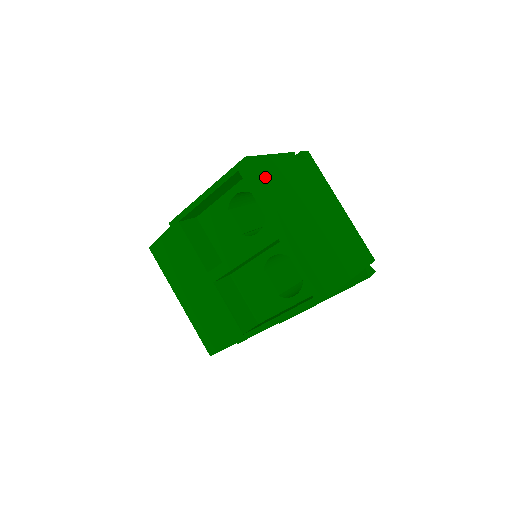
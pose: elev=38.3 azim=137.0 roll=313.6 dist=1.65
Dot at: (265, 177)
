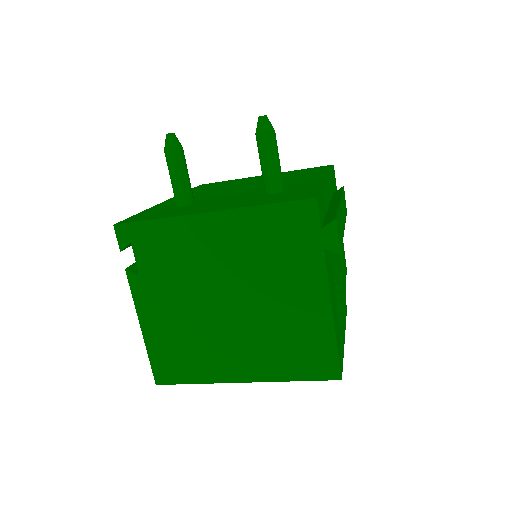
Dot at: (179, 370)
